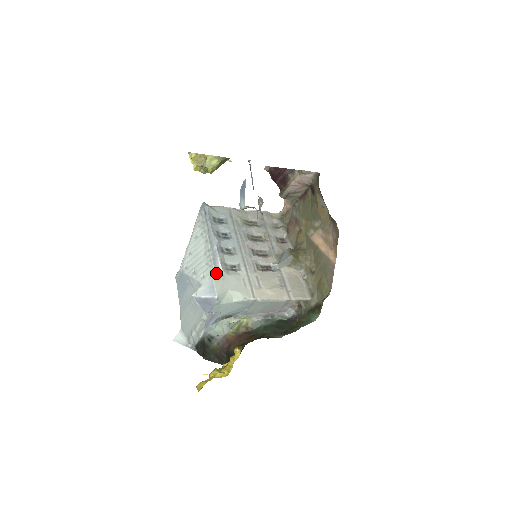
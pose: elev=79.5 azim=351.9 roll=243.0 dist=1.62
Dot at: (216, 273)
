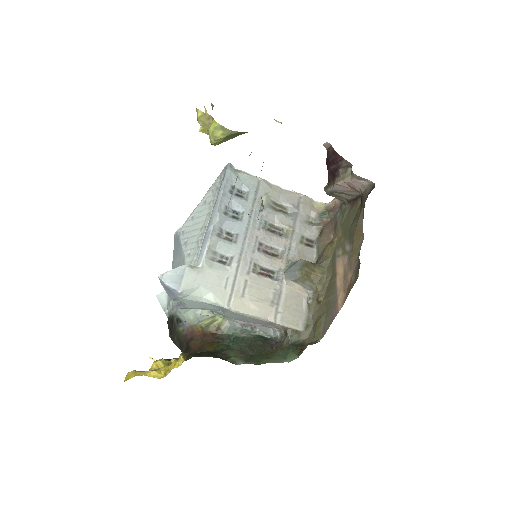
Dot at: (197, 260)
